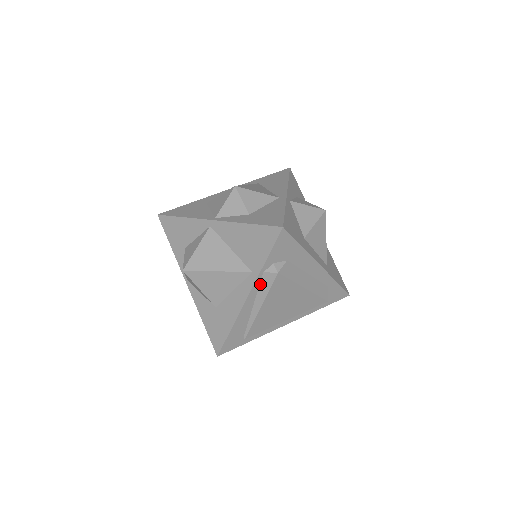
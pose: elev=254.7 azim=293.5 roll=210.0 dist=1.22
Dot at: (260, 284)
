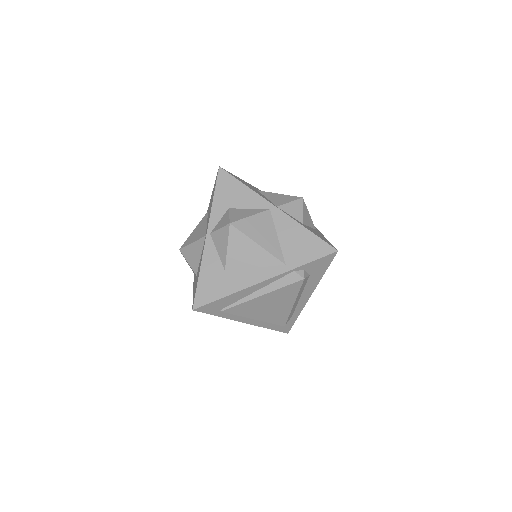
Dot at: (282, 277)
